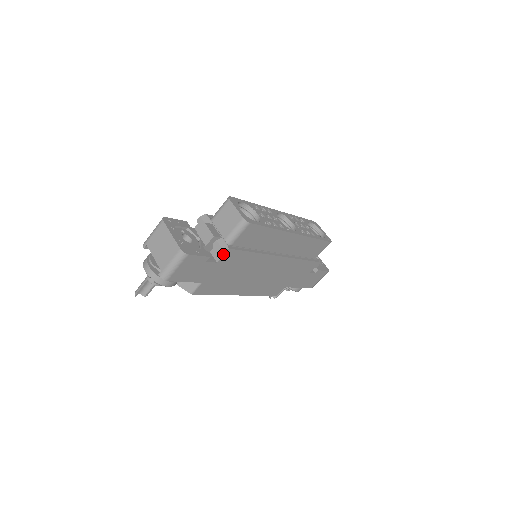
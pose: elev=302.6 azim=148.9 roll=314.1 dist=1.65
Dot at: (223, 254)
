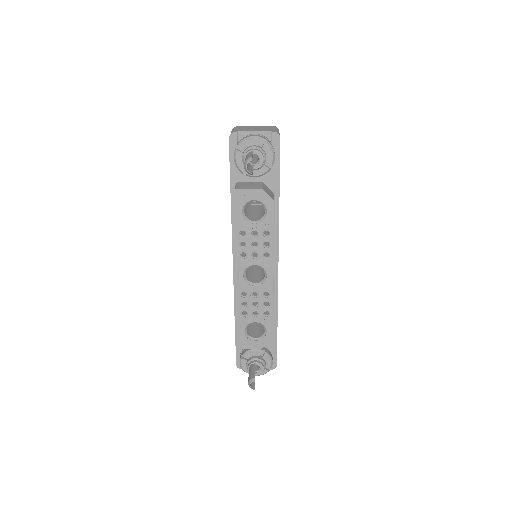
Dot at: occluded
